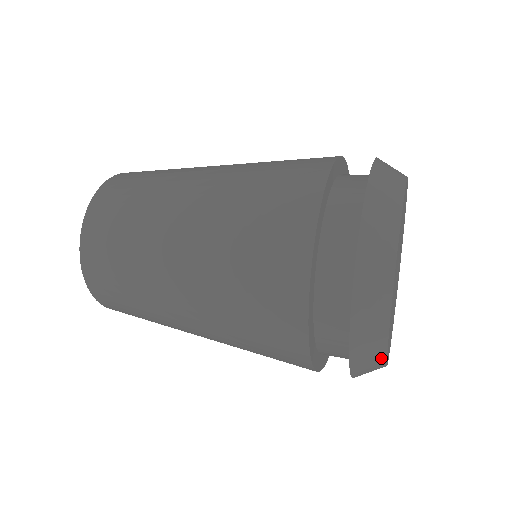
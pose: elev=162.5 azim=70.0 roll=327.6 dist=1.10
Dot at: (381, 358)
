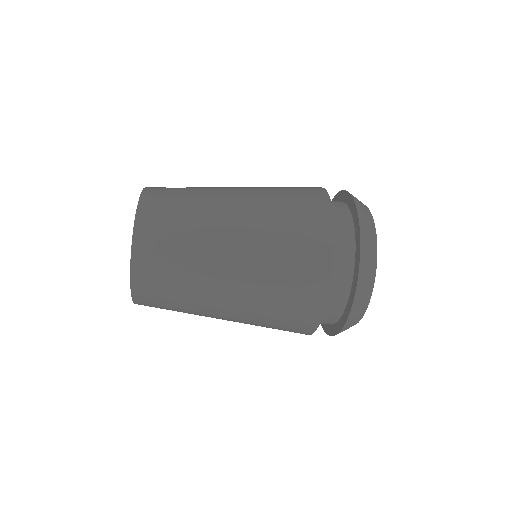
Dot at: (366, 207)
